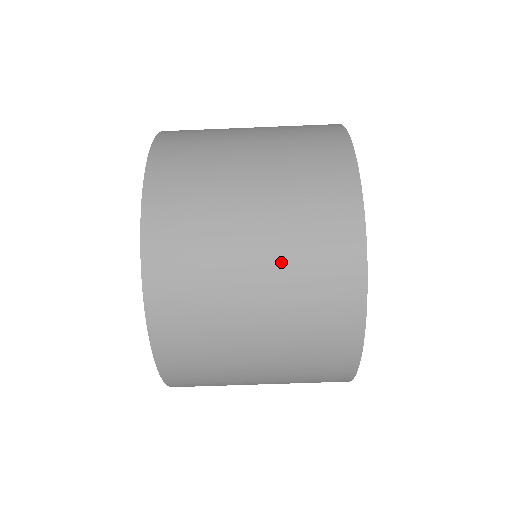
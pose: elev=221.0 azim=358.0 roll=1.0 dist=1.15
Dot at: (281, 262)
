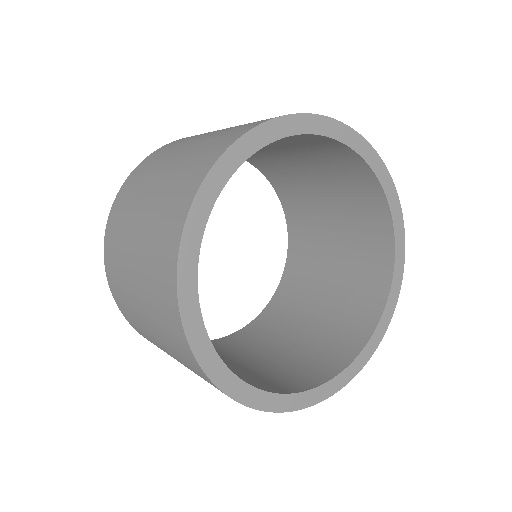
Dot at: (194, 148)
